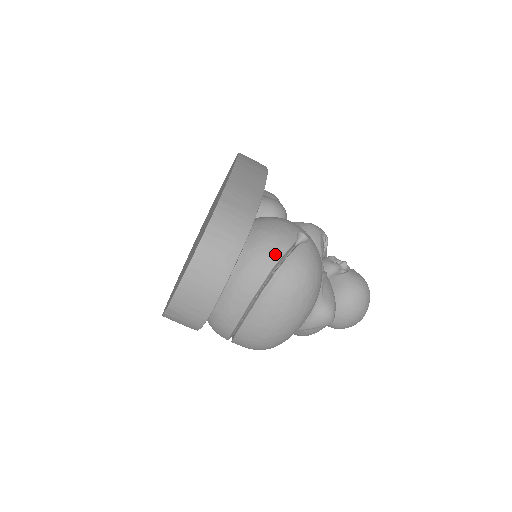
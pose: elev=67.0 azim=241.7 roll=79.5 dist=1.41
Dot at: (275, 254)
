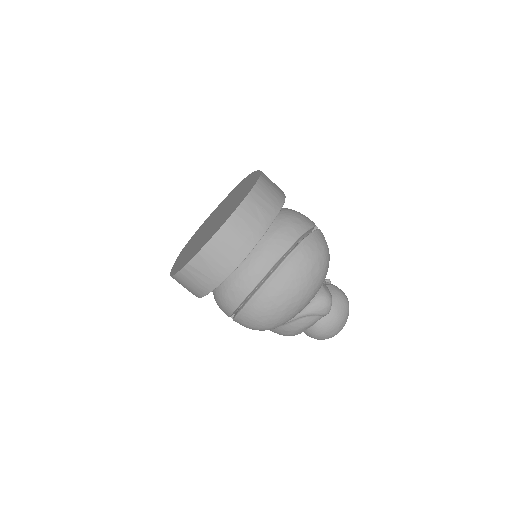
Dot at: (302, 227)
